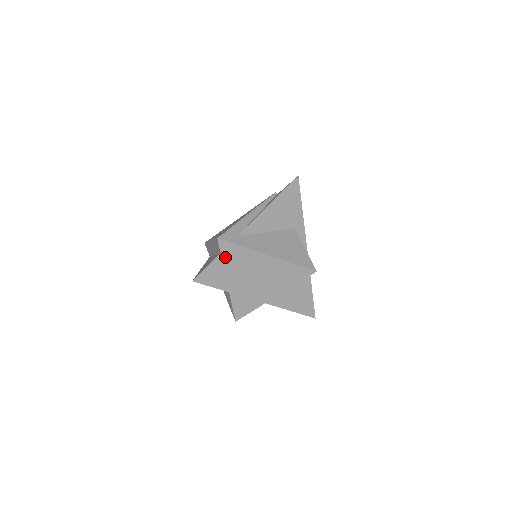
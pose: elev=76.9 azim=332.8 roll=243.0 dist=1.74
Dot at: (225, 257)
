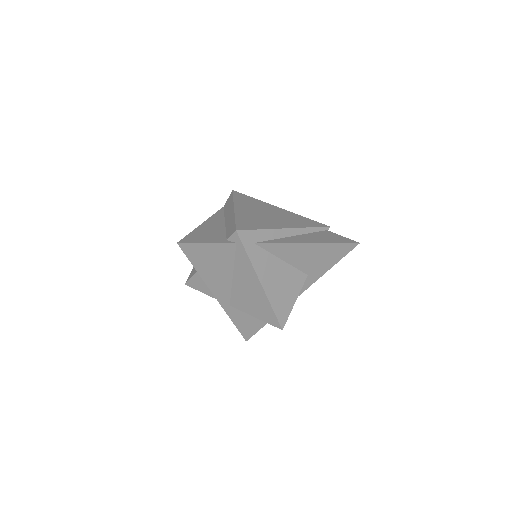
Dot at: (226, 249)
